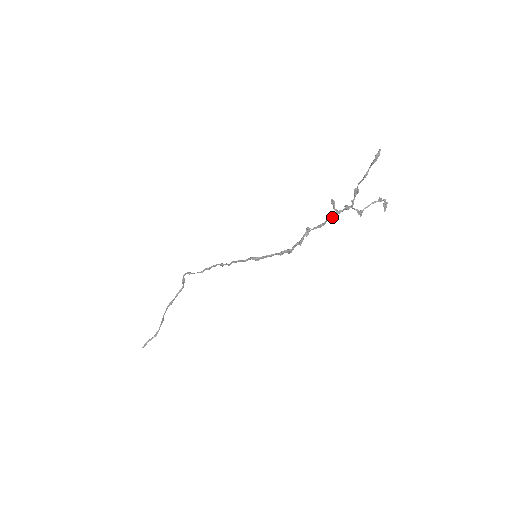
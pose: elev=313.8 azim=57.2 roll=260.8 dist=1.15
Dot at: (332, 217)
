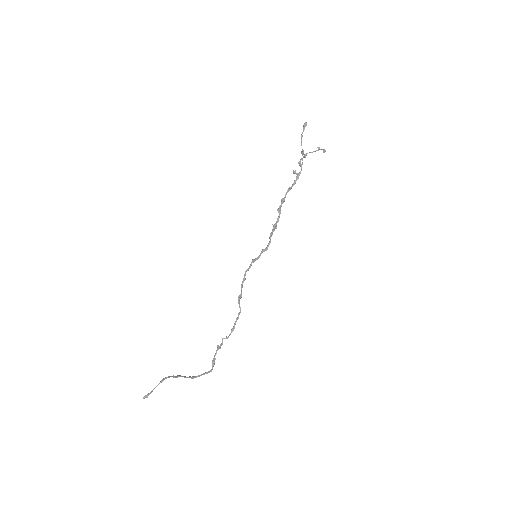
Dot at: (295, 181)
